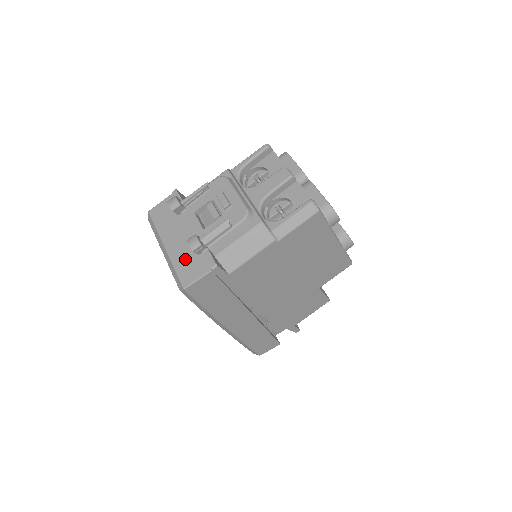
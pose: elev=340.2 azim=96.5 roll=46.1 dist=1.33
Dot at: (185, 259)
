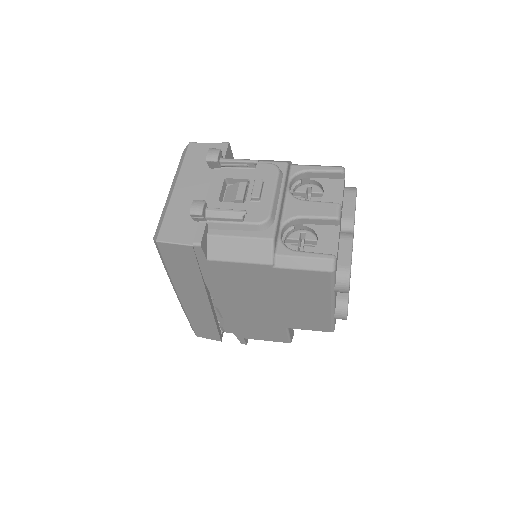
Dot at: (181, 214)
